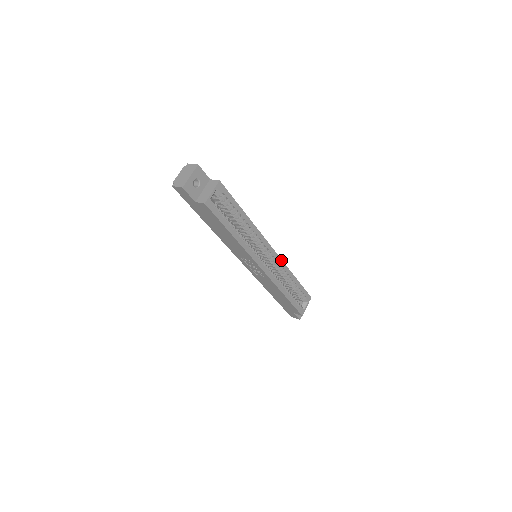
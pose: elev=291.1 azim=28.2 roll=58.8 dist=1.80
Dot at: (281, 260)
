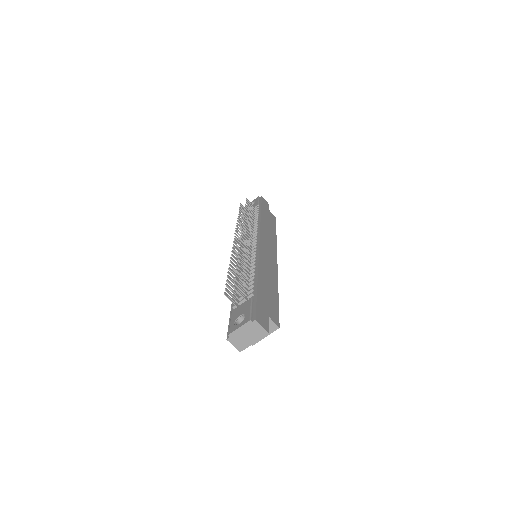
Dot at: (276, 250)
